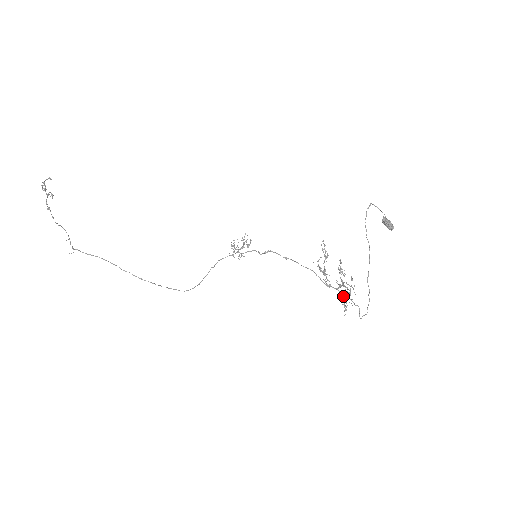
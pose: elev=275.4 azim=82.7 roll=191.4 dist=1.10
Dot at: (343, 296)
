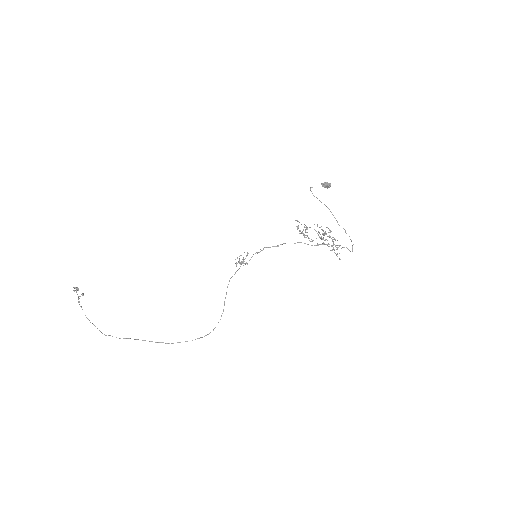
Dot at: (331, 245)
